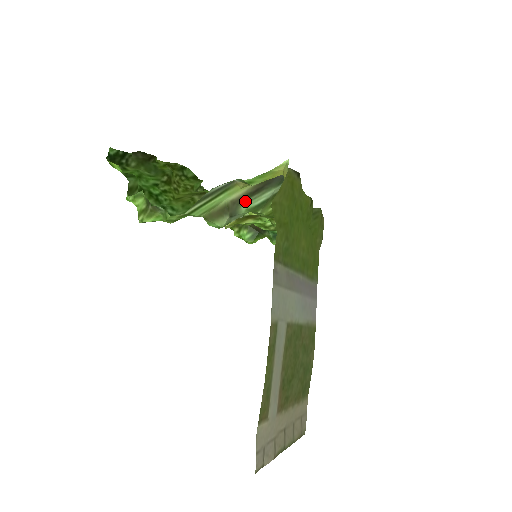
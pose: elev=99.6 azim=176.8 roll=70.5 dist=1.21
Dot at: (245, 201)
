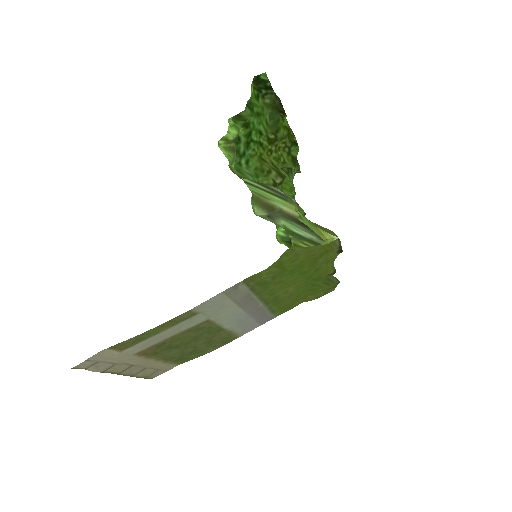
Dot at: (289, 220)
